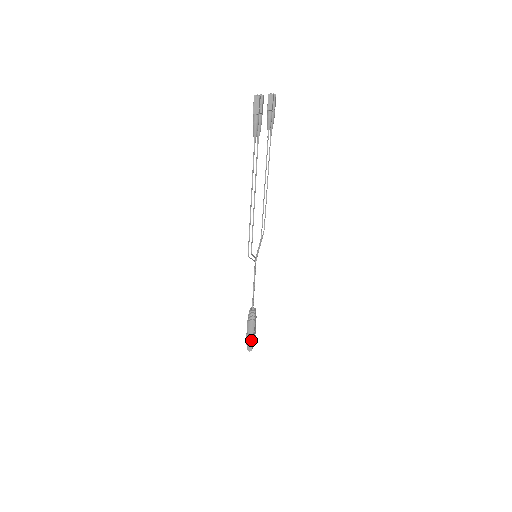
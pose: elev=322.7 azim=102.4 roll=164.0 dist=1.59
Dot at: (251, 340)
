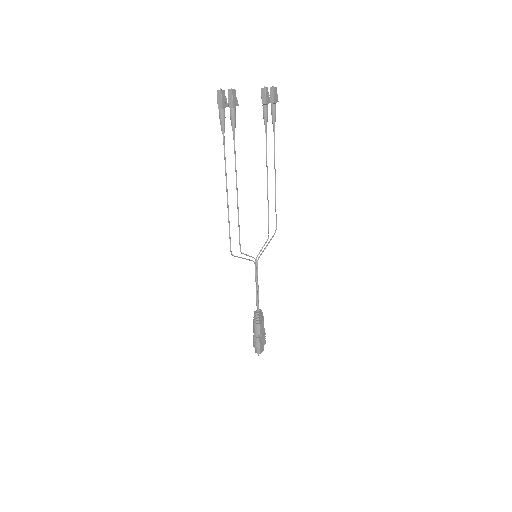
Dot at: (257, 343)
